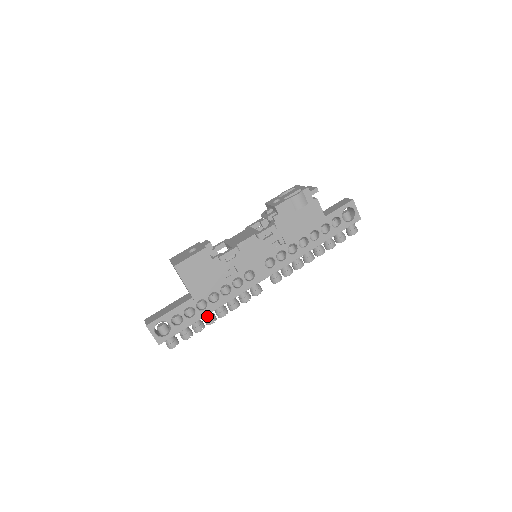
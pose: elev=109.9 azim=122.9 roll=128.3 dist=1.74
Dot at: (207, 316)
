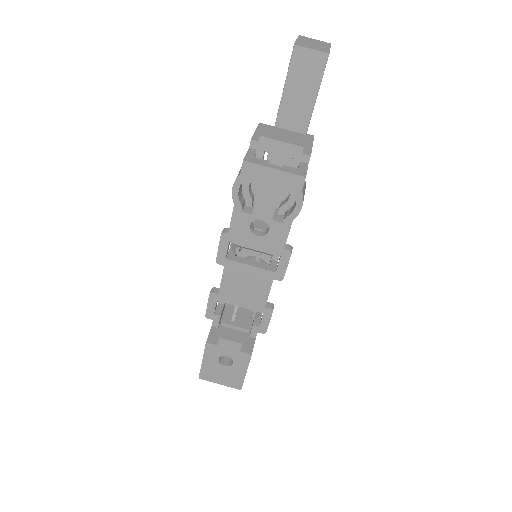
Dot at: occluded
